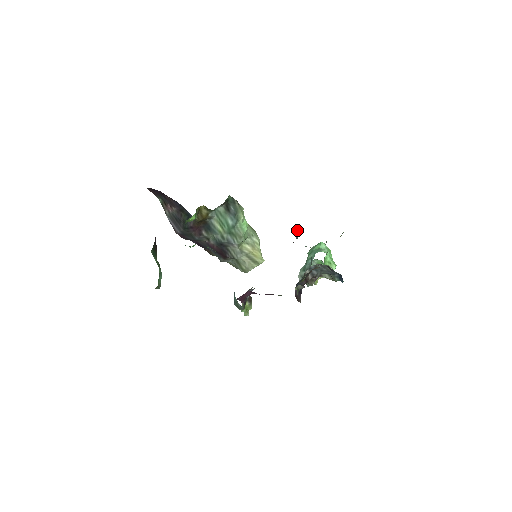
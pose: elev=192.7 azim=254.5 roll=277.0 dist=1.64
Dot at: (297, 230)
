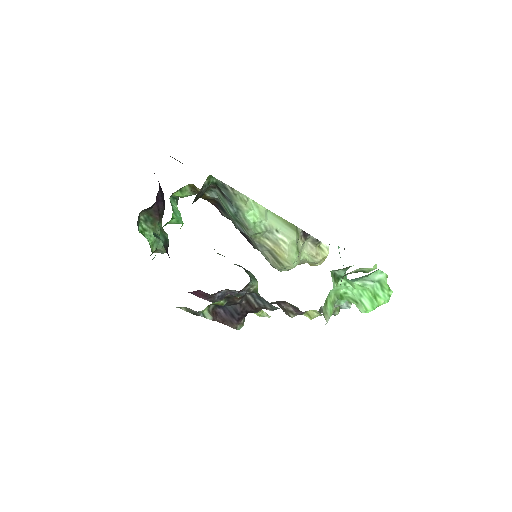
Dot at: occluded
